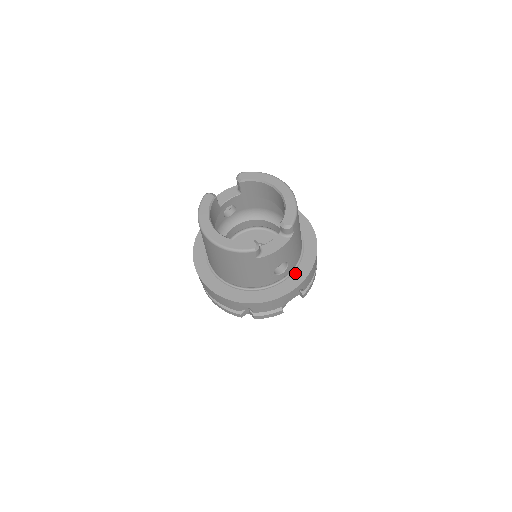
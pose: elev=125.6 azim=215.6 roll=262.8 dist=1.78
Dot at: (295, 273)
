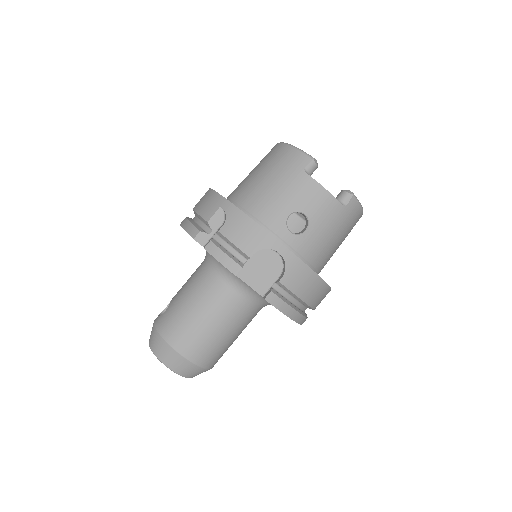
Dot at: occluded
